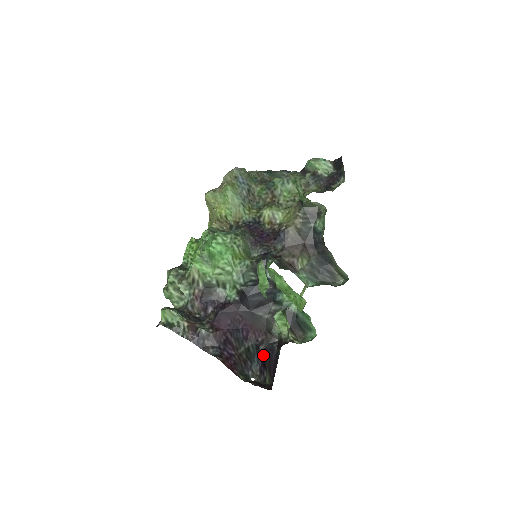
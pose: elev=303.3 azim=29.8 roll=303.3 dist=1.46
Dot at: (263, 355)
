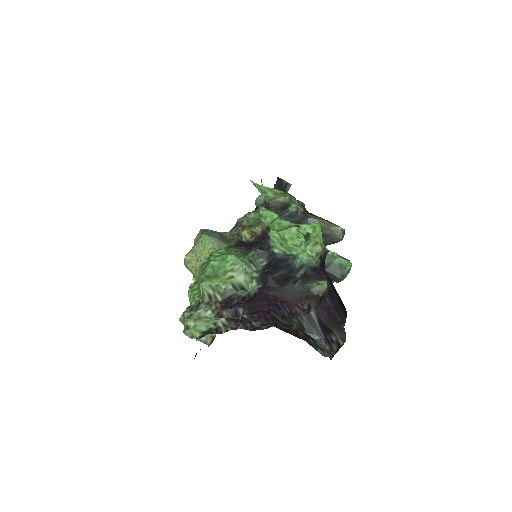
Dot at: (319, 319)
